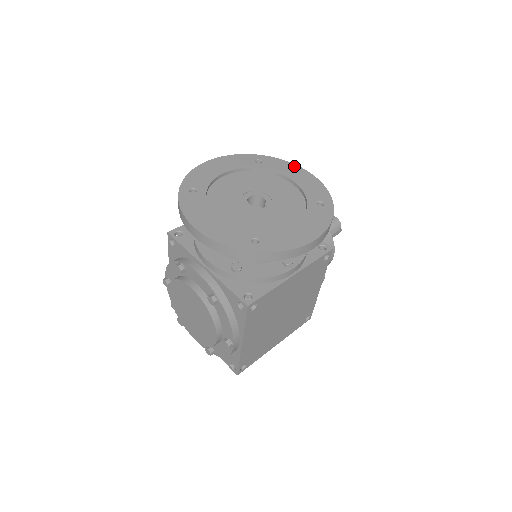
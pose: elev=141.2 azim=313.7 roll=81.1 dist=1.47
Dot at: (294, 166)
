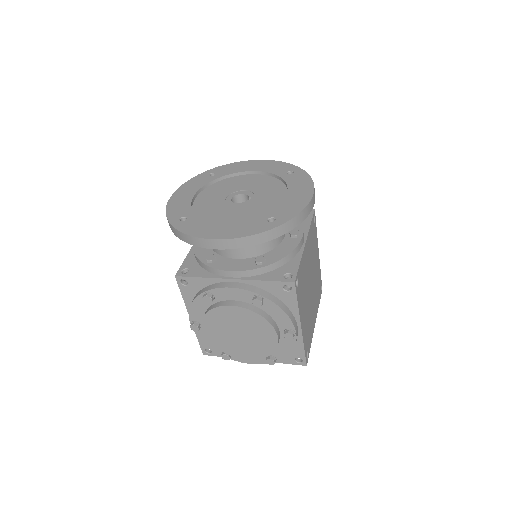
Dot at: (243, 162)
